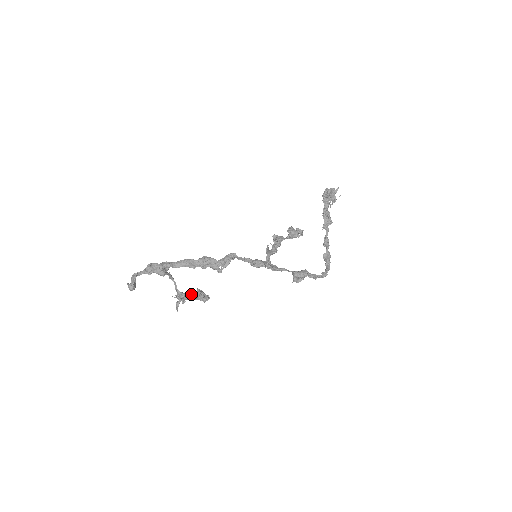
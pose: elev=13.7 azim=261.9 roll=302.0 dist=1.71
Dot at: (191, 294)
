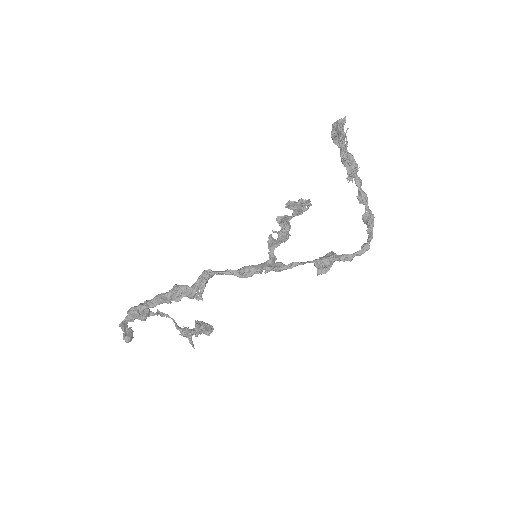
Dot at: (193, 328)
